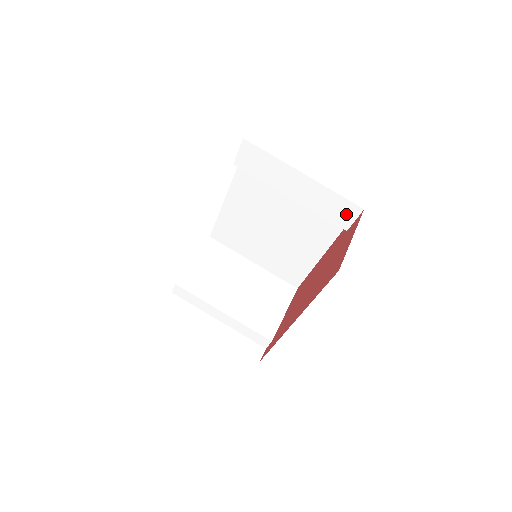
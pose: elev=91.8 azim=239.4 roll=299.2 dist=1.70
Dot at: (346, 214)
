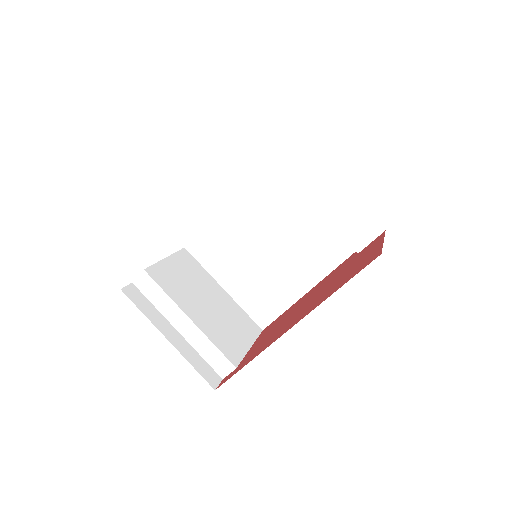
Dot at: (364, 233)
